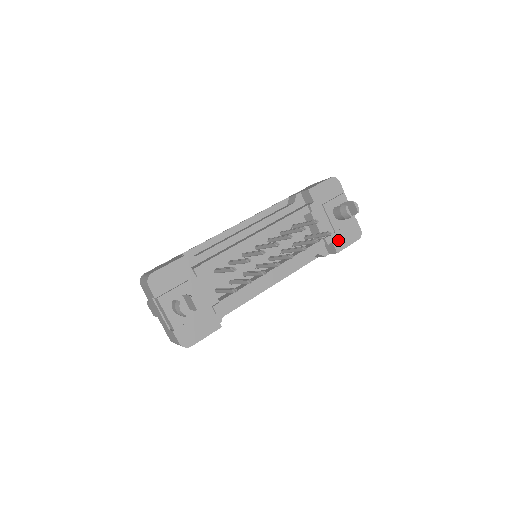
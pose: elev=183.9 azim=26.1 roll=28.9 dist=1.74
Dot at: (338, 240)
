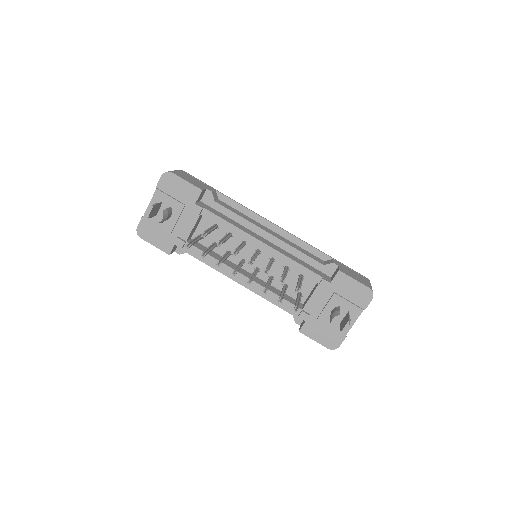
Dot at: (312, 326)
